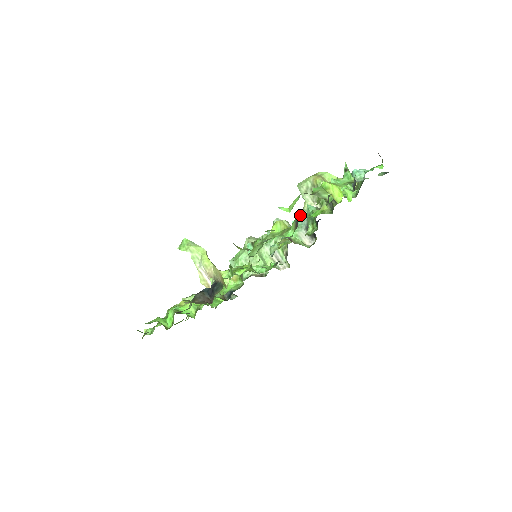
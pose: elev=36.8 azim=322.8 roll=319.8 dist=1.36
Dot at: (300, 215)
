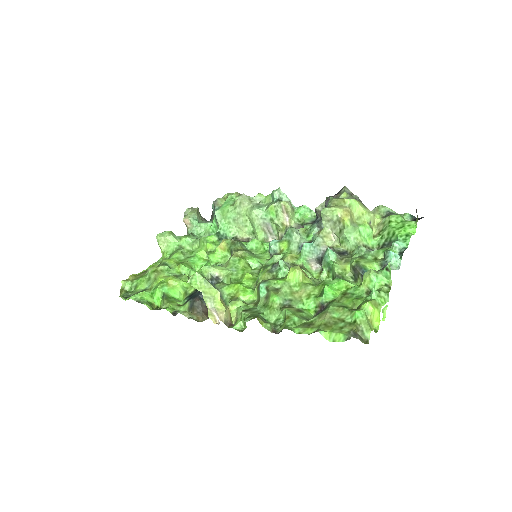
Dot at: (326, 292)
